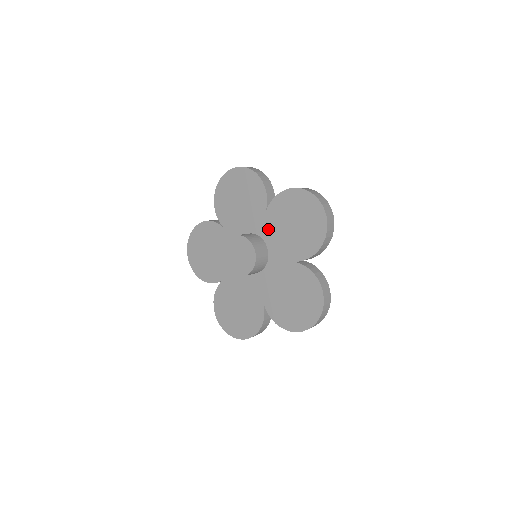
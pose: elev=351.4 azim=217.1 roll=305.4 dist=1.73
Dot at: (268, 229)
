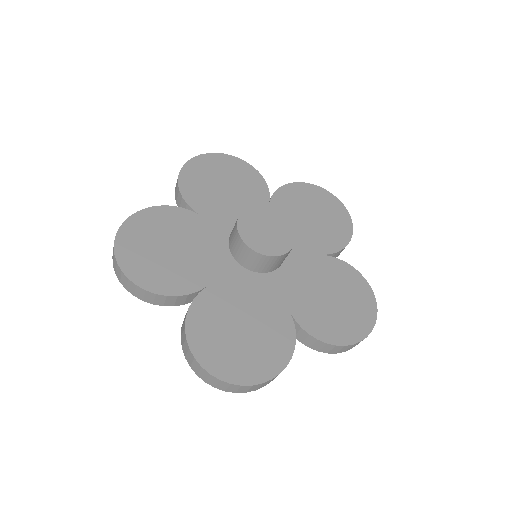
Dot at: occluded
